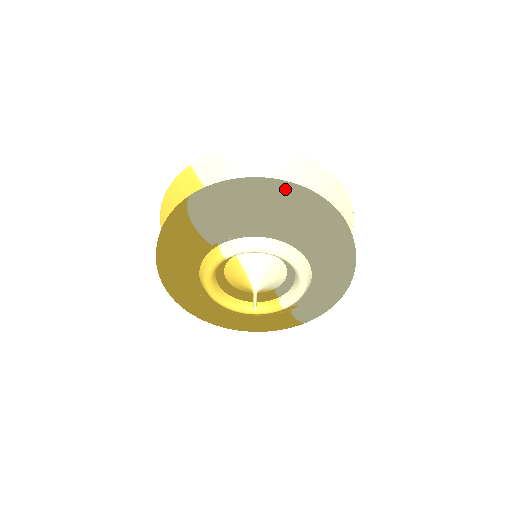
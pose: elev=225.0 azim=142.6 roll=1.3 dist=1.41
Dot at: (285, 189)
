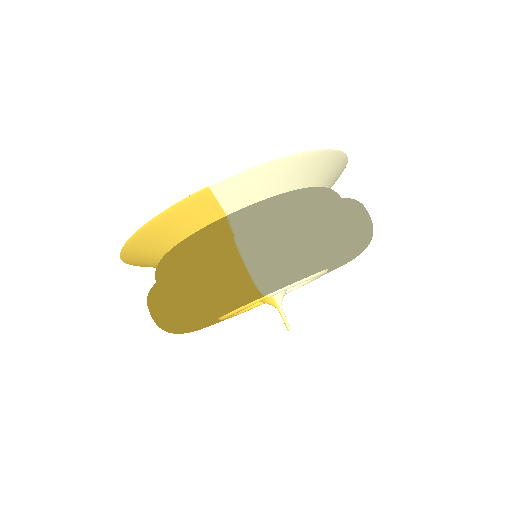
Dot at: (353, 219)
